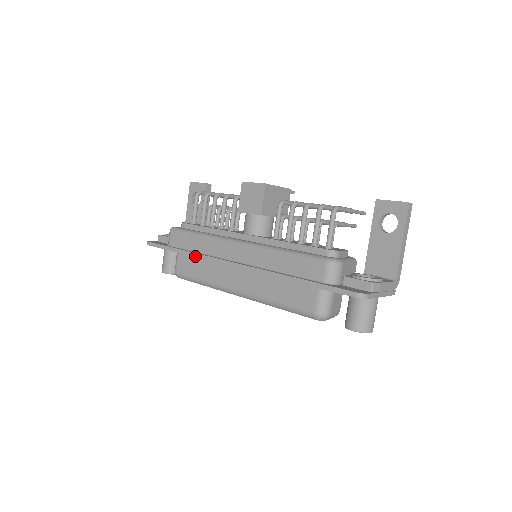
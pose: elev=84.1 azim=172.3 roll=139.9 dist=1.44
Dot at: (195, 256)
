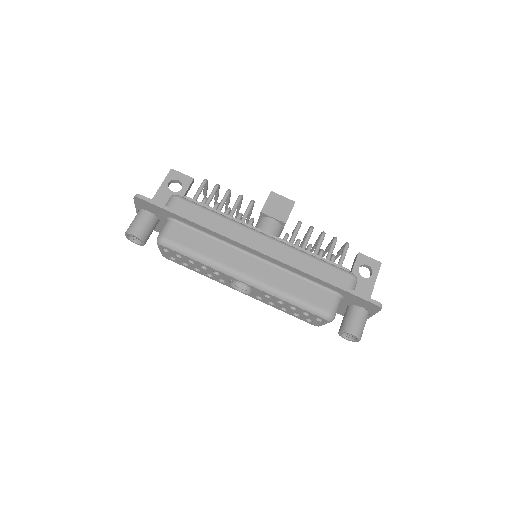
Dot at: (212, 229)
